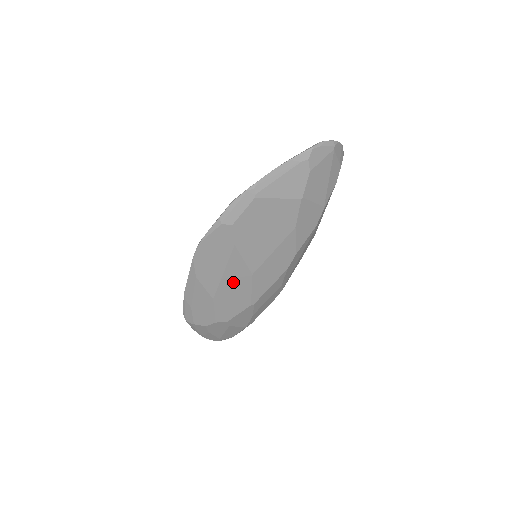
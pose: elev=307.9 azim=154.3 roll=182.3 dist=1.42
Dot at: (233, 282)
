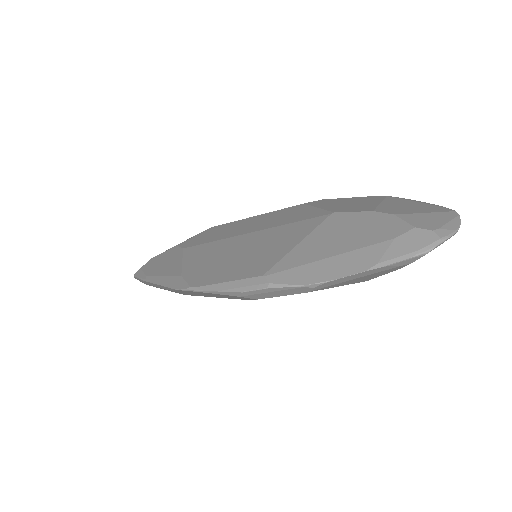
Dot at: occluded
